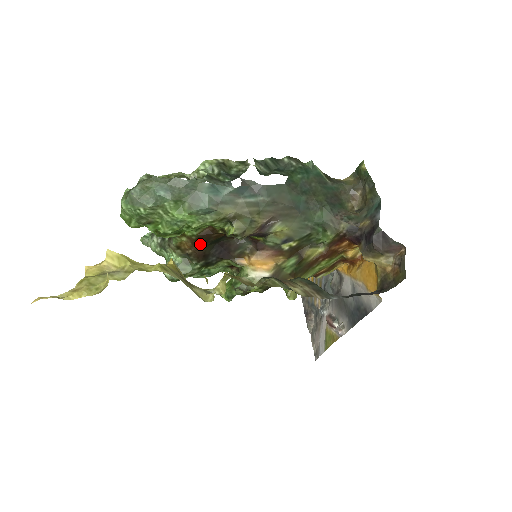
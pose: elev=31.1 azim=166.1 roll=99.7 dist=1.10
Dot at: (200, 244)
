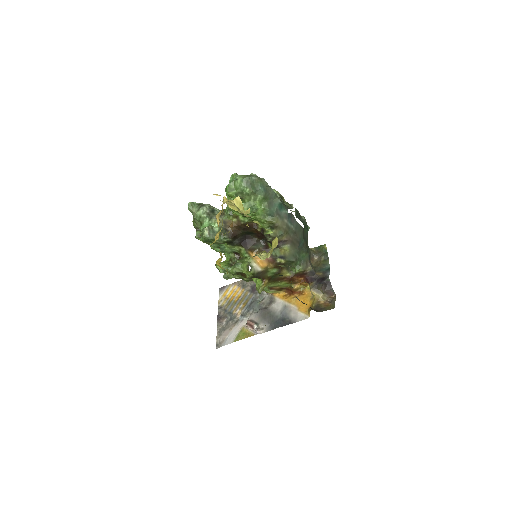
Dot at: (240, 229)
